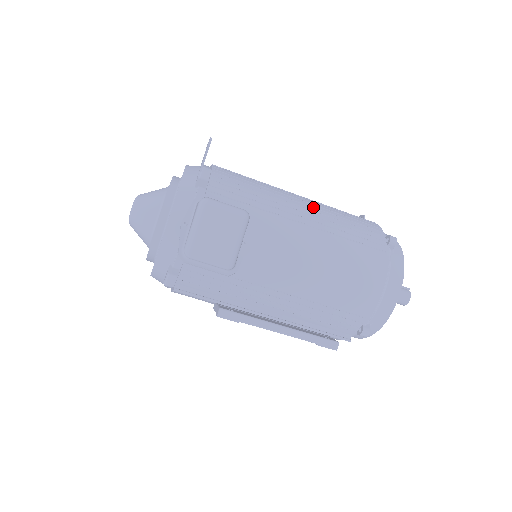
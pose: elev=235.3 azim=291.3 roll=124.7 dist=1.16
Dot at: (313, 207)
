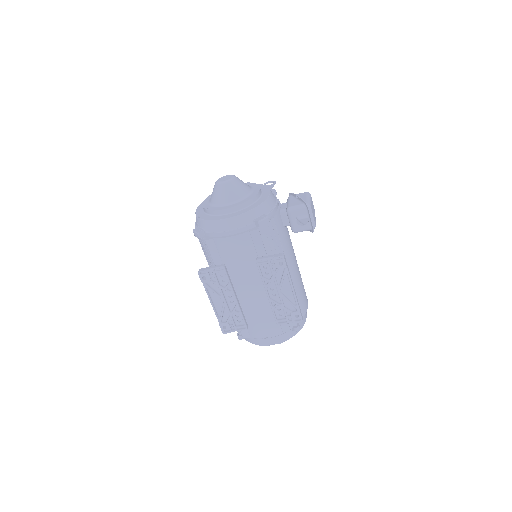
Dot at: occluded
